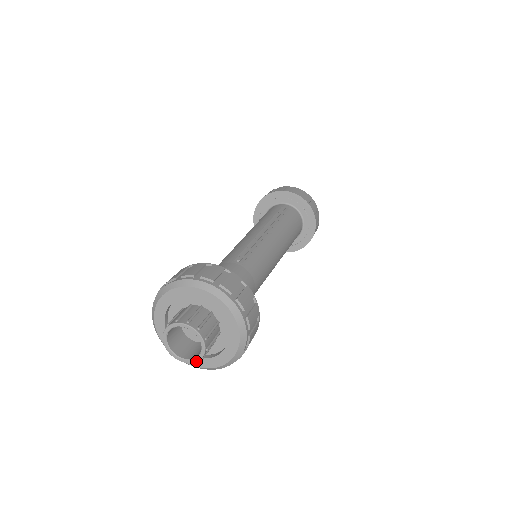
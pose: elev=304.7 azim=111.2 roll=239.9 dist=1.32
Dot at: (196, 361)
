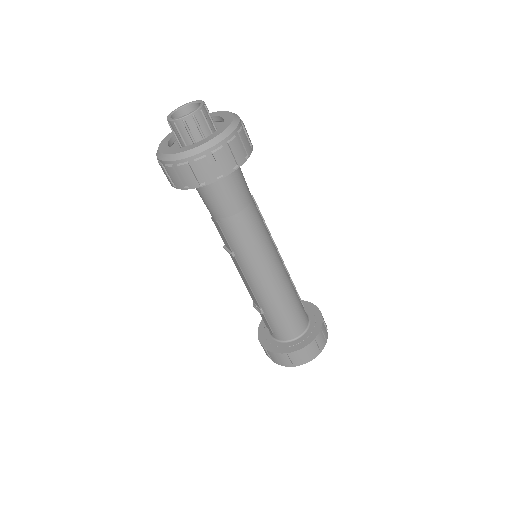
Dot at: (178, 118)
